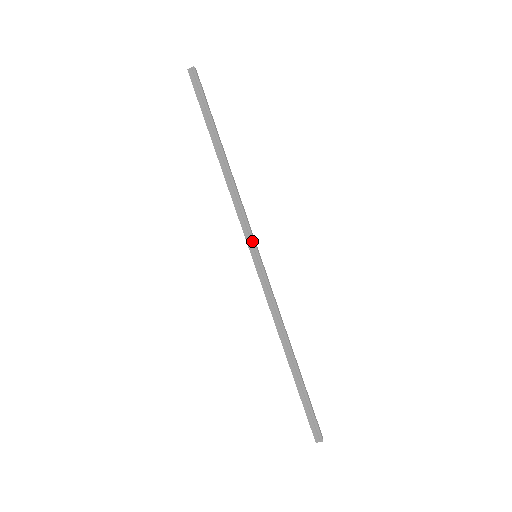
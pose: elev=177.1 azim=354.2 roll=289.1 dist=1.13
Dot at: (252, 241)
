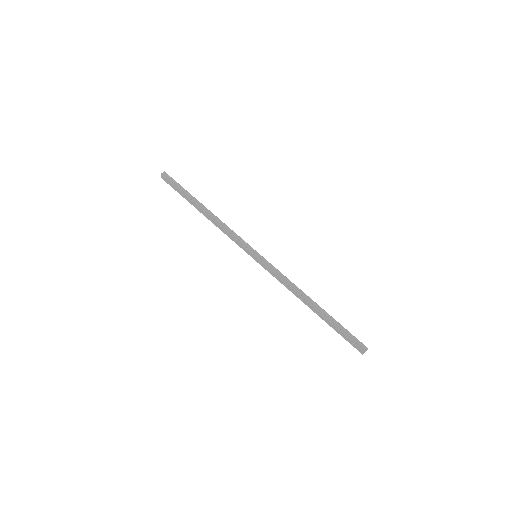
Dot at: (249, 247)
